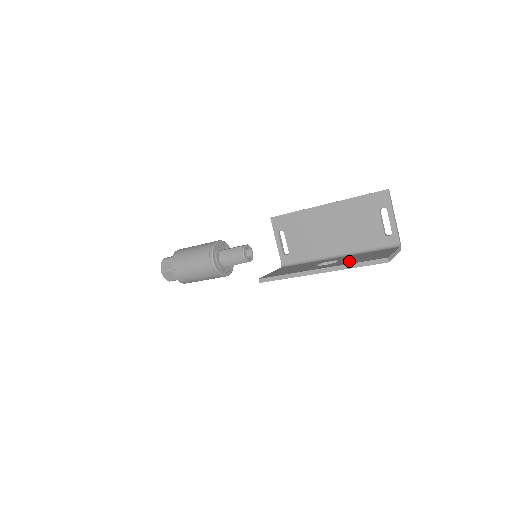
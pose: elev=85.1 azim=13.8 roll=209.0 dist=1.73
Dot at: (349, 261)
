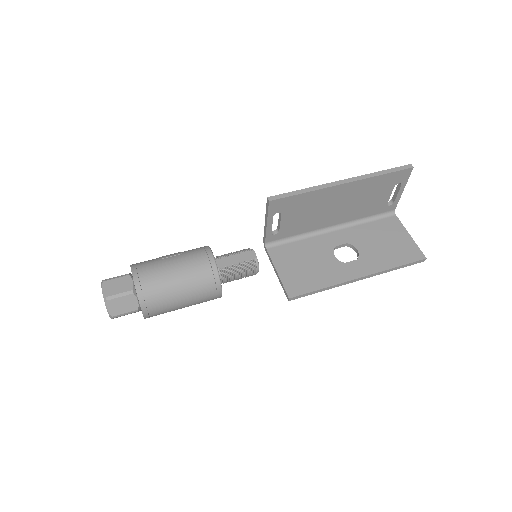
Dot at: (380, 257)
